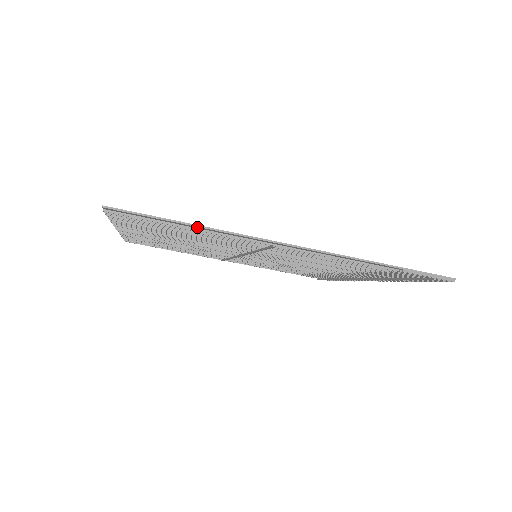
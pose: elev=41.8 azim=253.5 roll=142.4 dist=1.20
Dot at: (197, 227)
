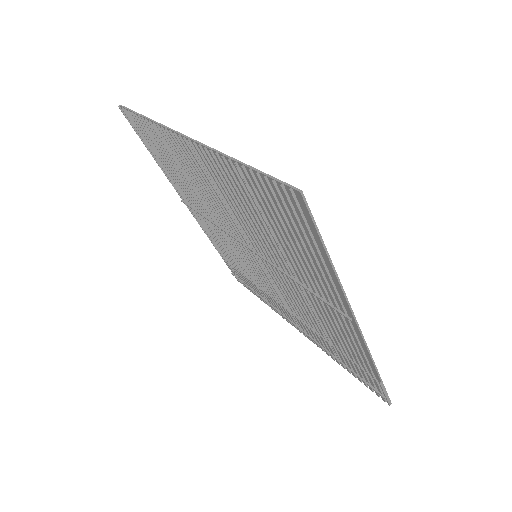
Dot at: (330, 266)
